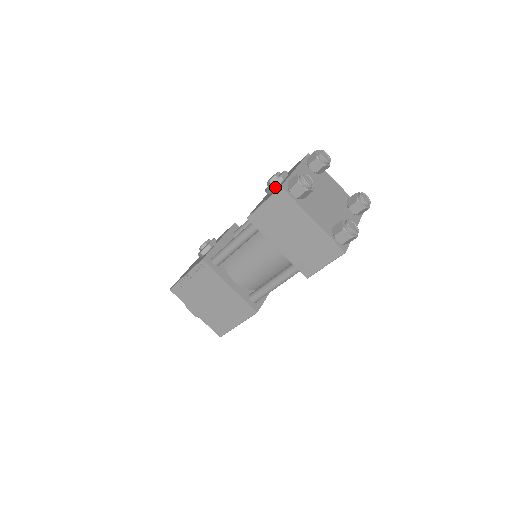
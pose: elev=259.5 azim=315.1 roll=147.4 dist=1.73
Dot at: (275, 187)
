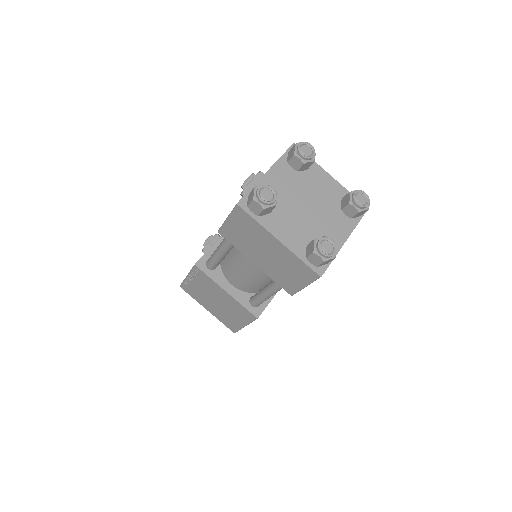
Dot at: occluded
